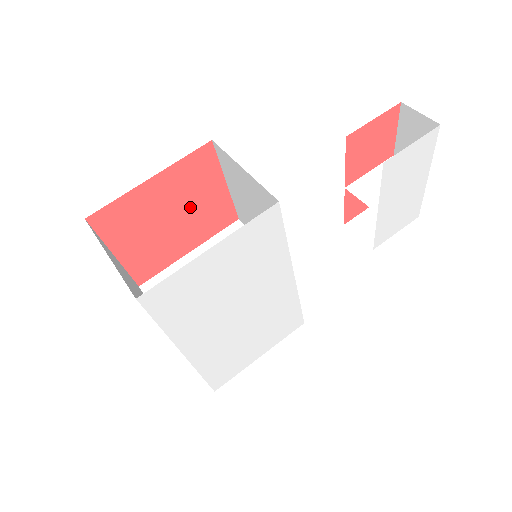
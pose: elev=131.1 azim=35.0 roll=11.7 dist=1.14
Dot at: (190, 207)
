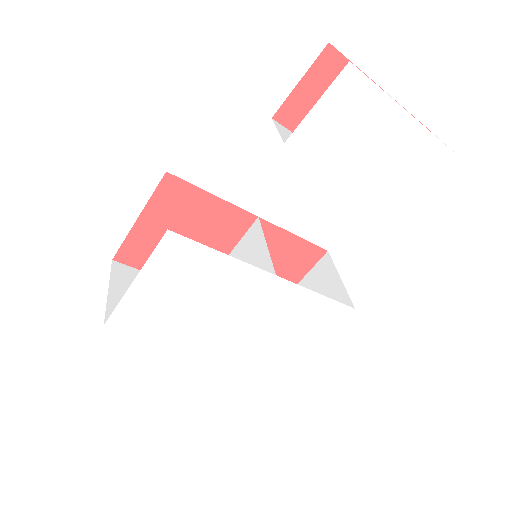
Dot at: (194, 225)
